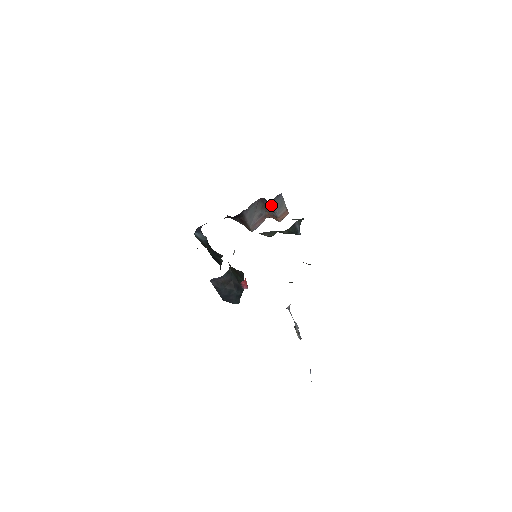
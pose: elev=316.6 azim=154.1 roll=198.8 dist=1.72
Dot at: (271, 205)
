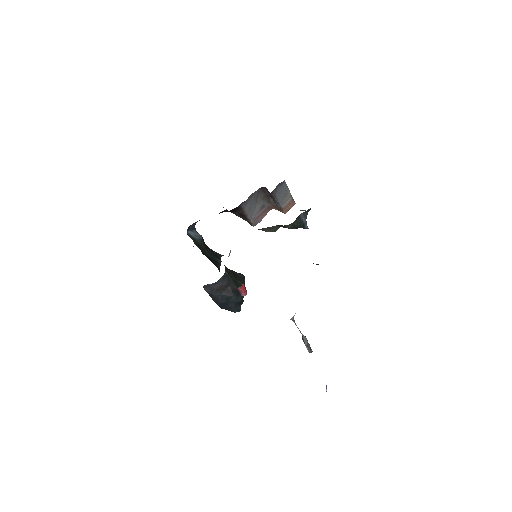
Dot at: (273, 195)
